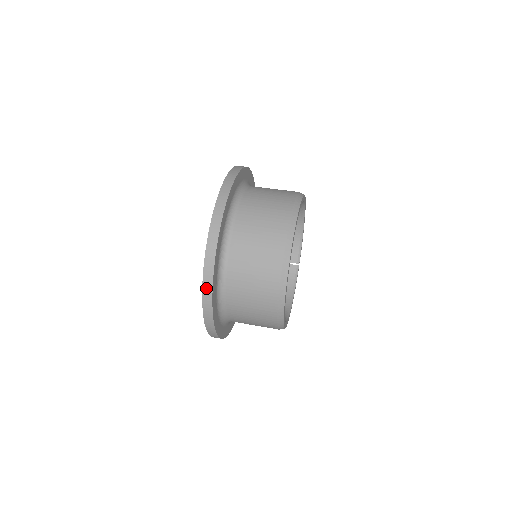
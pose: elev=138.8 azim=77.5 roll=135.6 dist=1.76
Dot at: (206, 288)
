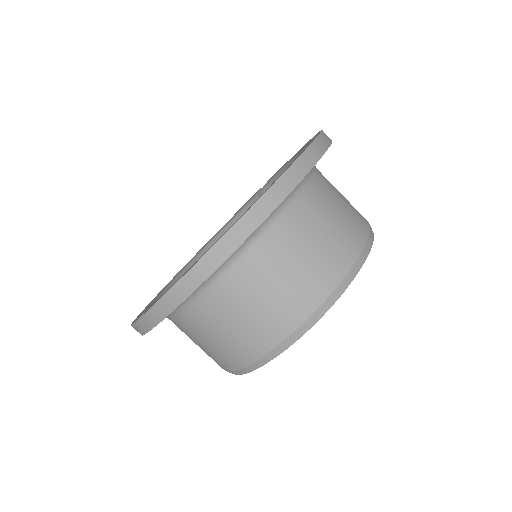
Dot at: (139, 326)
